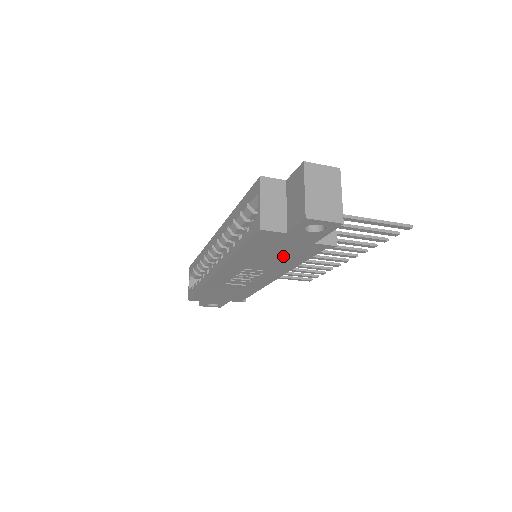
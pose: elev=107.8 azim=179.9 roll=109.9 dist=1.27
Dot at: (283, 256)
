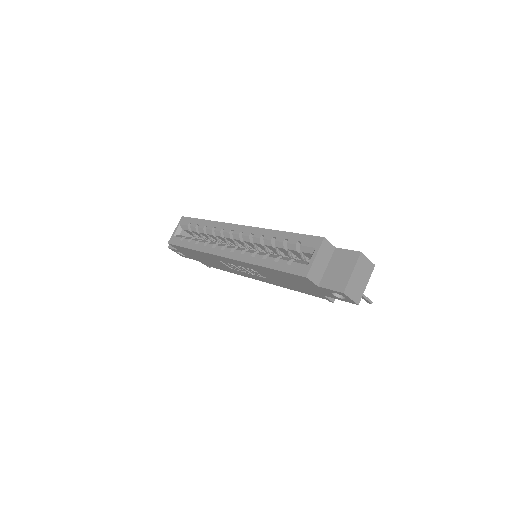
Dot at: (291, 284)
